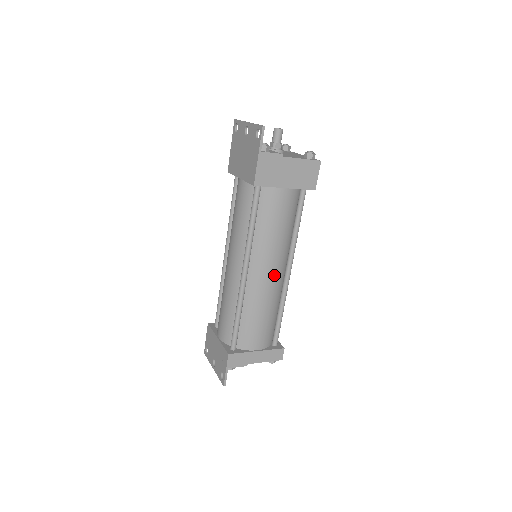
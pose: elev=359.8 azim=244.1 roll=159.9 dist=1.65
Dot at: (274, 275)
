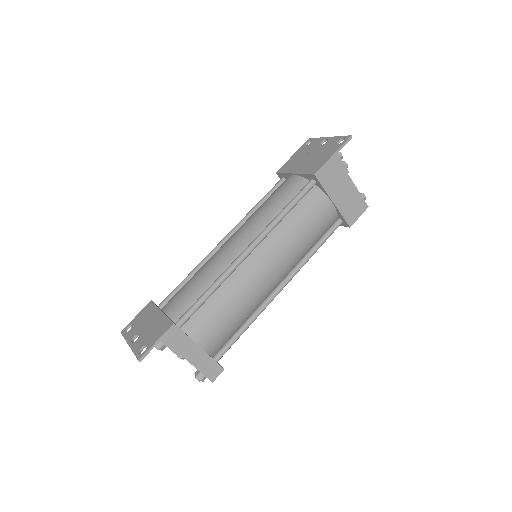
Dot at: (271, 276)
